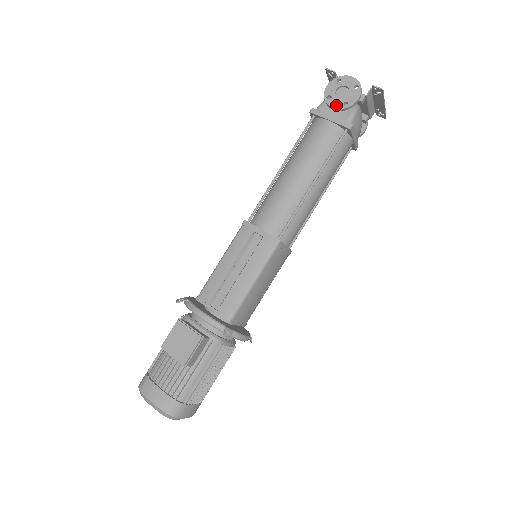
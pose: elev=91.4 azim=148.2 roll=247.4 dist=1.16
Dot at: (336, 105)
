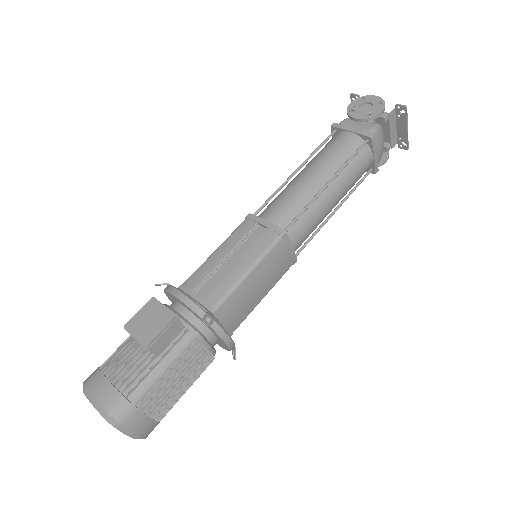
Dot at: (358, 116)
